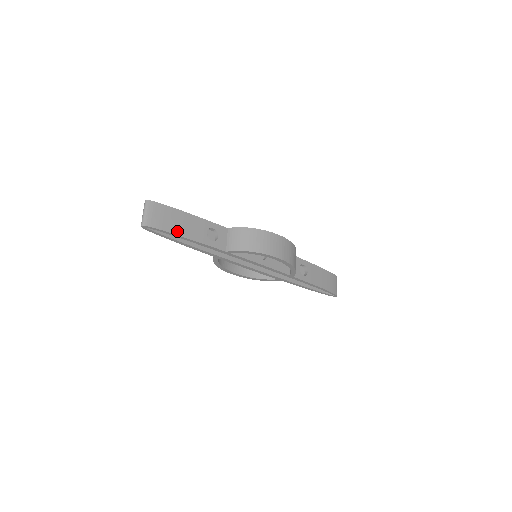
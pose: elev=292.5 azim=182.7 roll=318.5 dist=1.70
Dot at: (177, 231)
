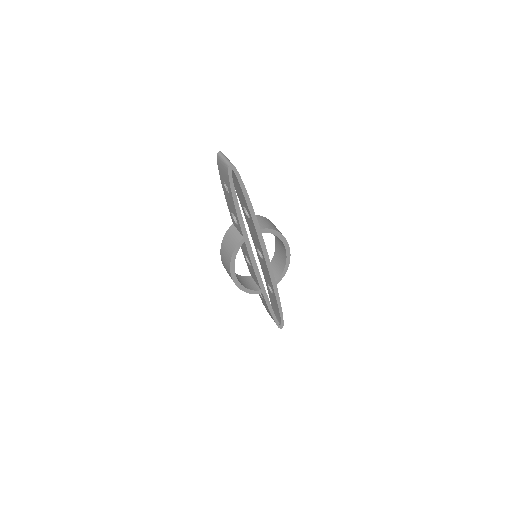
Dot at: (244, 187)
